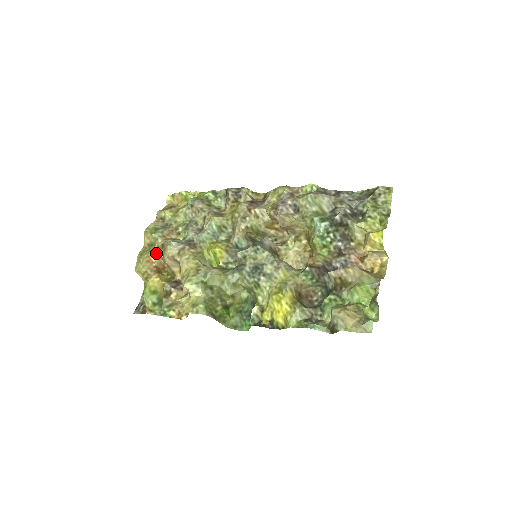
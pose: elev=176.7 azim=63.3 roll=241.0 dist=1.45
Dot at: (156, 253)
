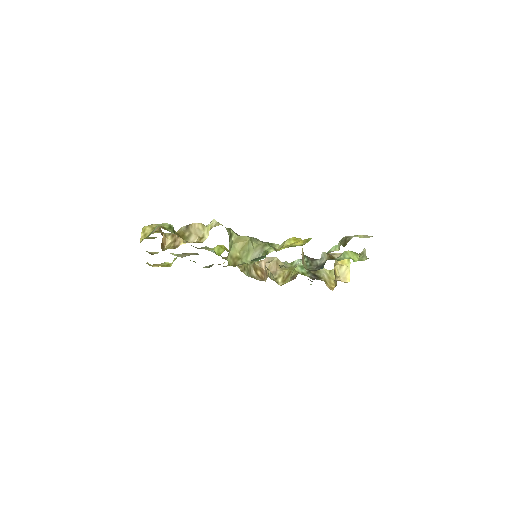
Dot at: (165, 233)
